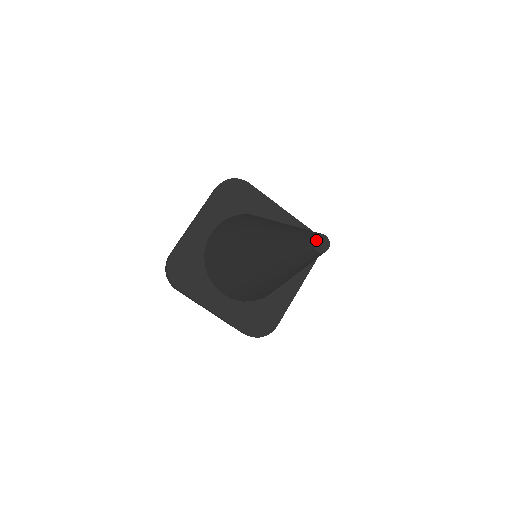
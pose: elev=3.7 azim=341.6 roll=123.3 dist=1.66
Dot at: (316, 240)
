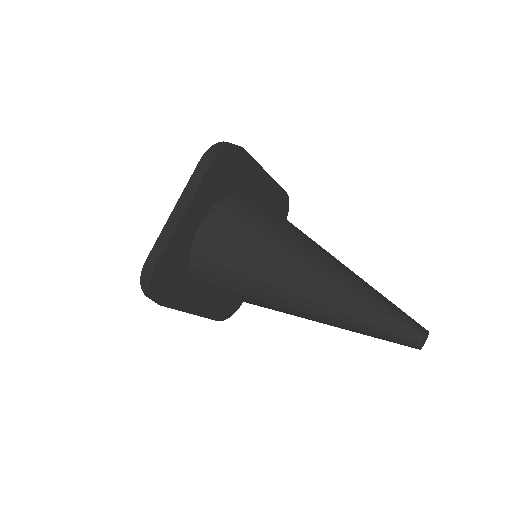
Dot at: (423, 341)
